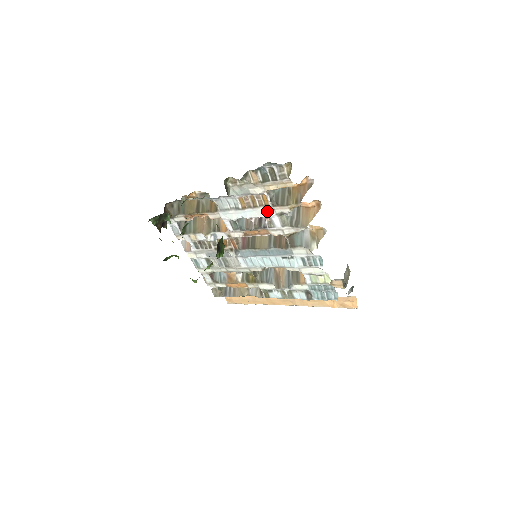
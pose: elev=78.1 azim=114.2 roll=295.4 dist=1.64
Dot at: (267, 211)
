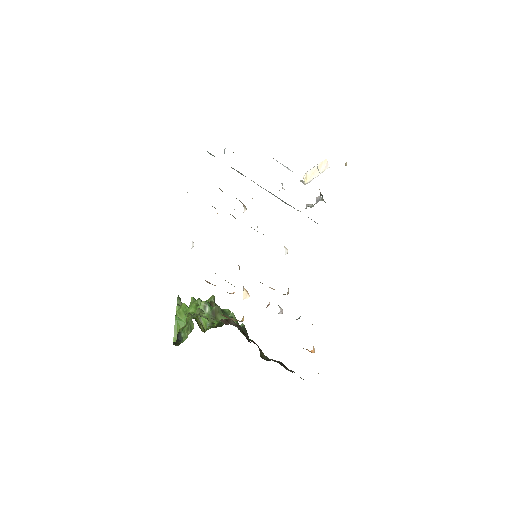
Dot at: occluded
